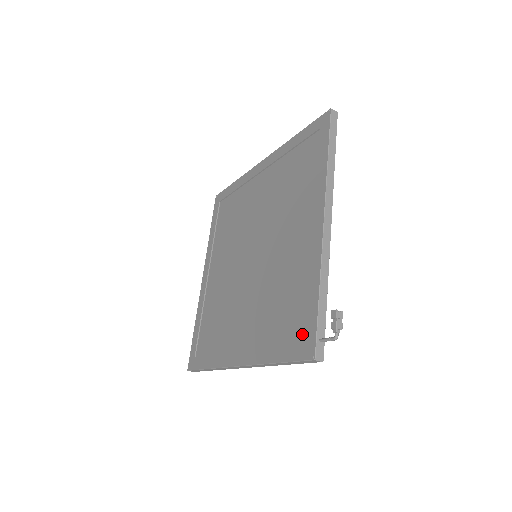
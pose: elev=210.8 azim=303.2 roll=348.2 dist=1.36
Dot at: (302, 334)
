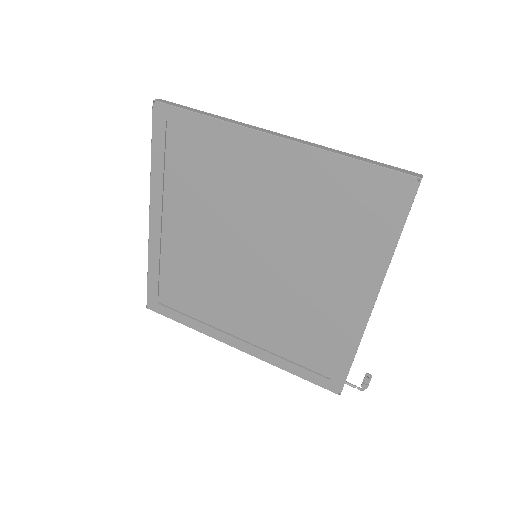
Dot at: (323, 365)
